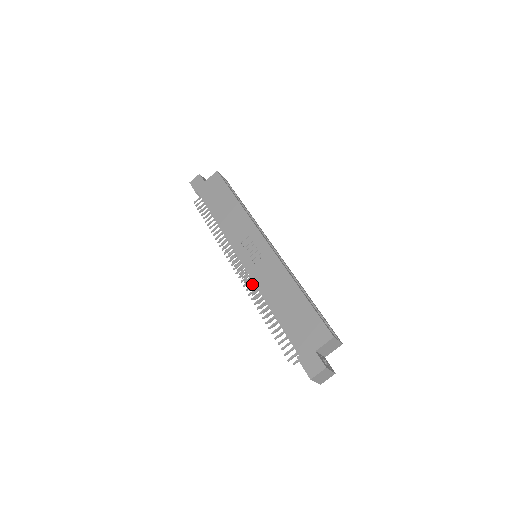
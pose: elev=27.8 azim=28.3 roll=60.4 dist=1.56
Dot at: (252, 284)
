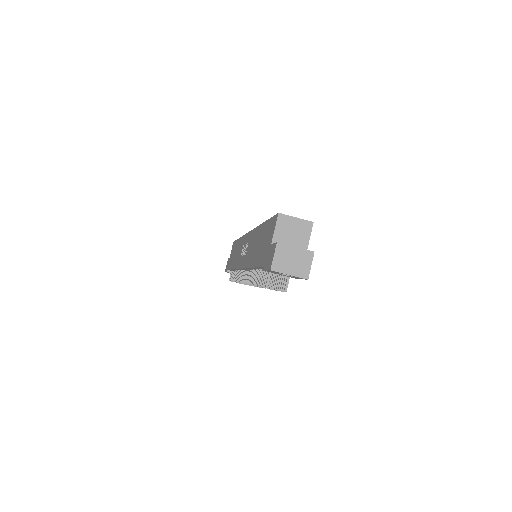
Dot at: (248, 273)
